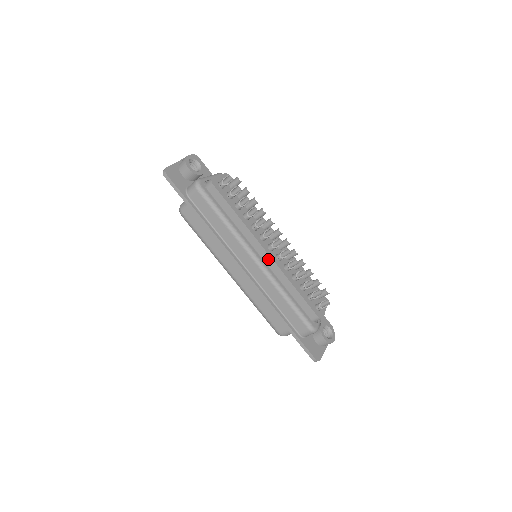
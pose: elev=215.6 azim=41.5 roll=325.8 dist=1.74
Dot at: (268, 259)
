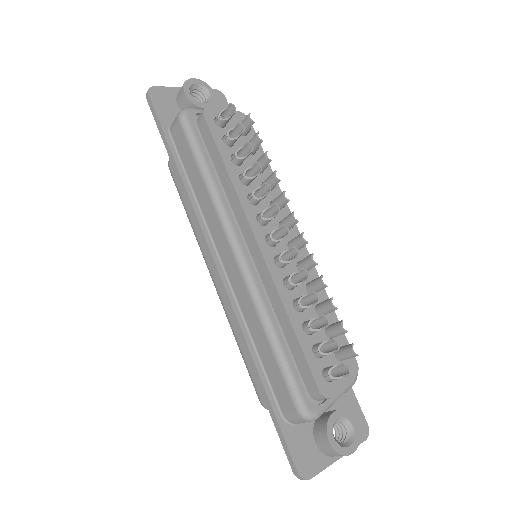
Dot at: (258, 257)
